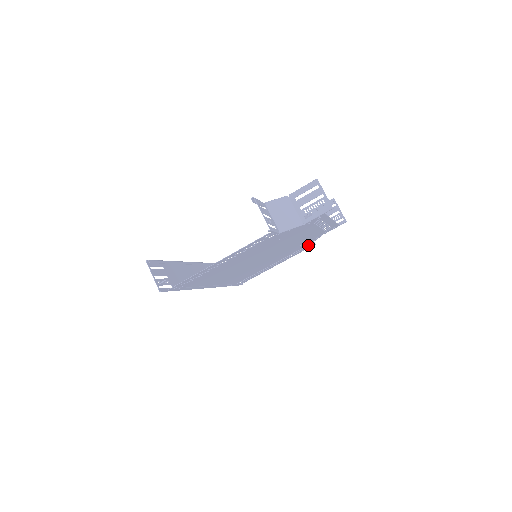
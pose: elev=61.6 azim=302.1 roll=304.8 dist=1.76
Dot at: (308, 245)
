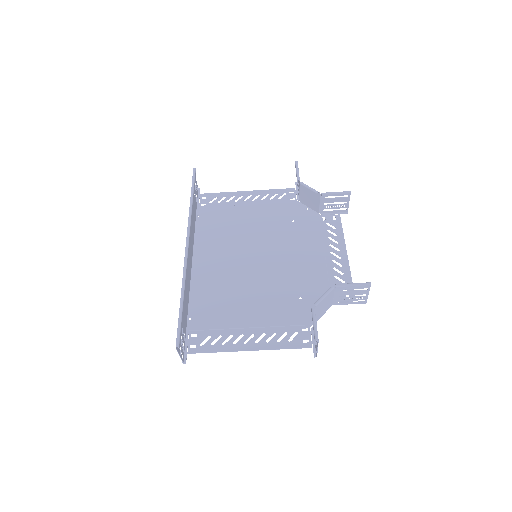
Dot at: (295, 201)
